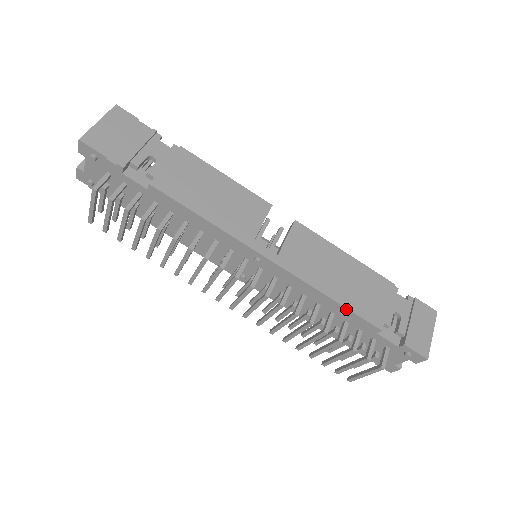
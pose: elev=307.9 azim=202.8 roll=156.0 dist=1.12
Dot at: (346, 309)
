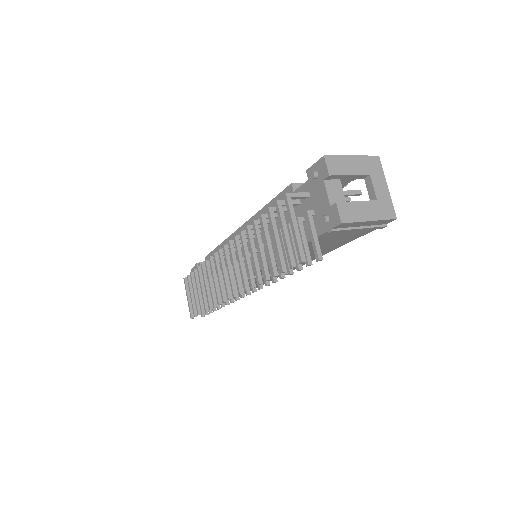
Dot at: (272, 201)
